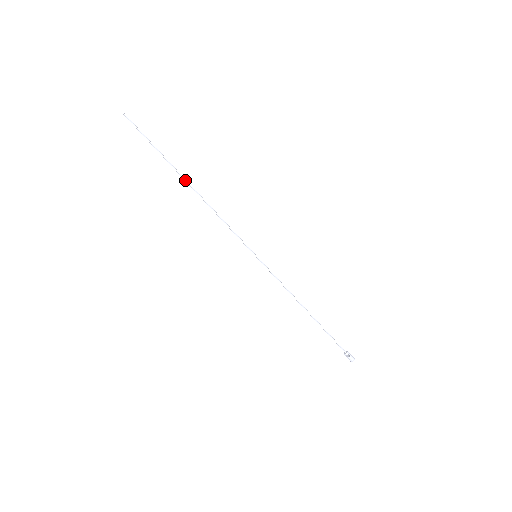
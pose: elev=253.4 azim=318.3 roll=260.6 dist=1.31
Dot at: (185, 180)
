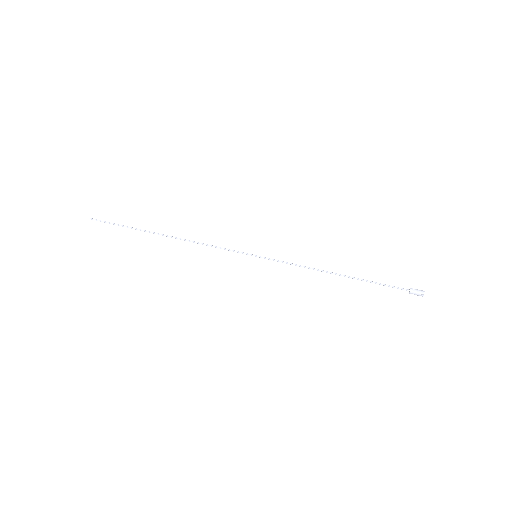
Dot at: (160, 234)
